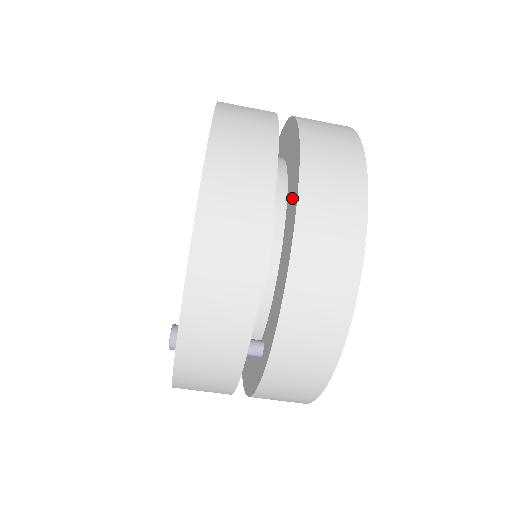
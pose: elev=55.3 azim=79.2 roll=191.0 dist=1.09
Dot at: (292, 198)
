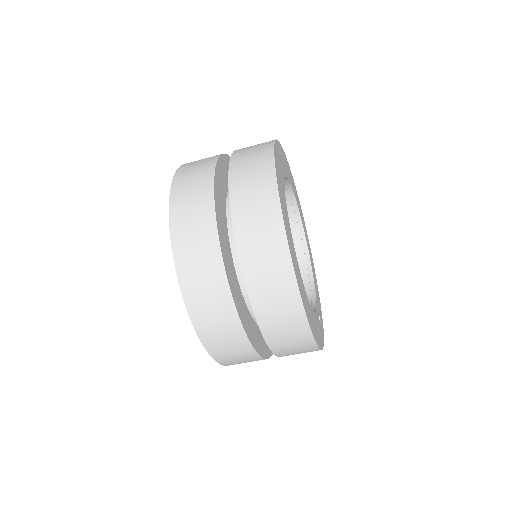
Dot at: occluded
